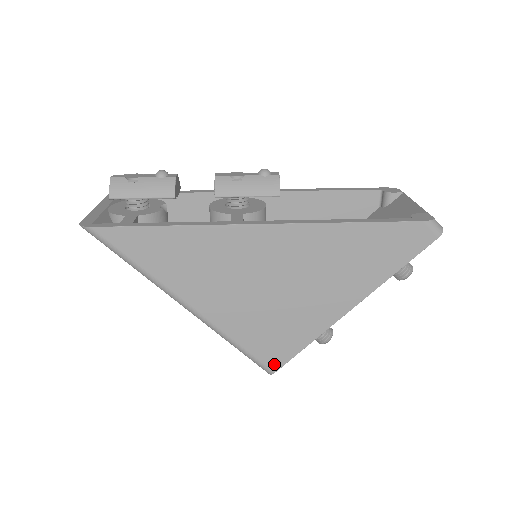
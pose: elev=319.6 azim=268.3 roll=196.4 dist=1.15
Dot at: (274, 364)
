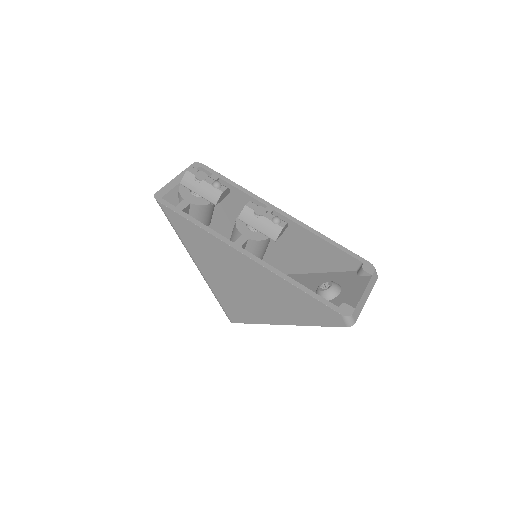
Dot at: (233, 319)
